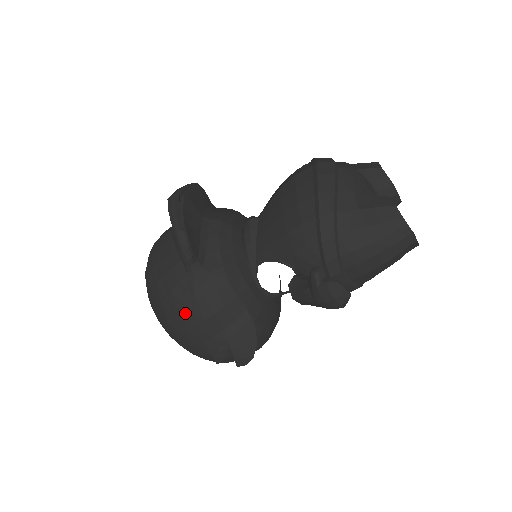
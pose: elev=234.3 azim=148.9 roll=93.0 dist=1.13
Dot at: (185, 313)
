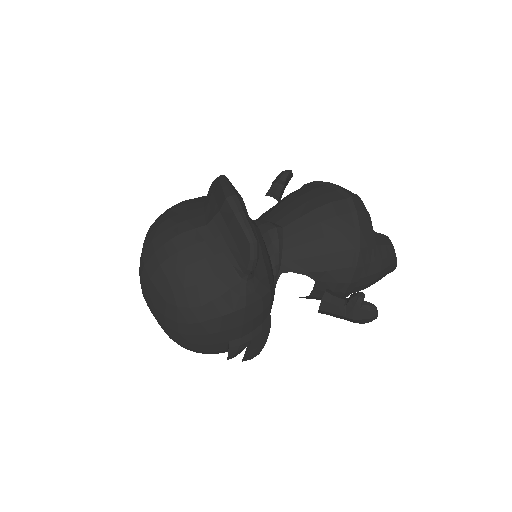
Dot at: (229, 318)
